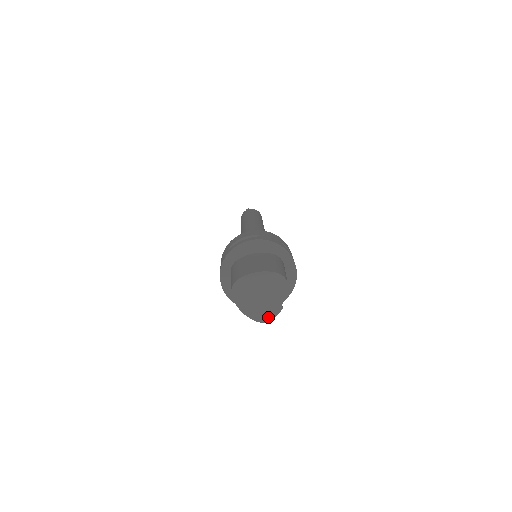
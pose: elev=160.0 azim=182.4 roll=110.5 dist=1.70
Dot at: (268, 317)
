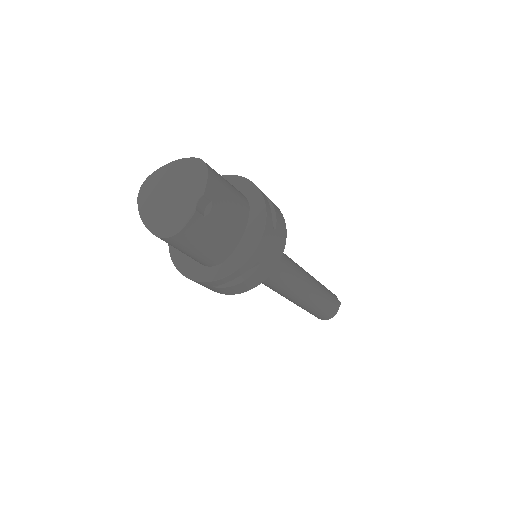
Dot at: (174, 228)
